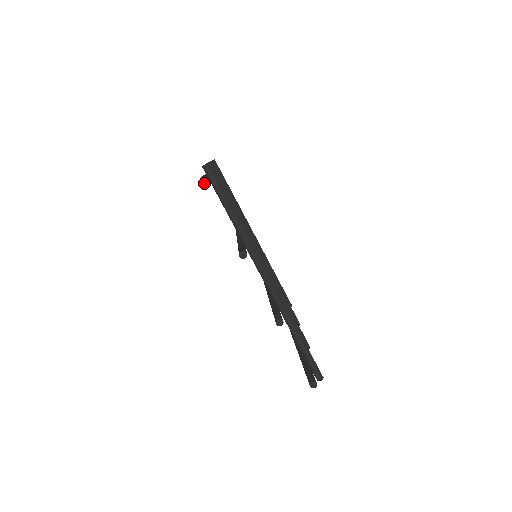
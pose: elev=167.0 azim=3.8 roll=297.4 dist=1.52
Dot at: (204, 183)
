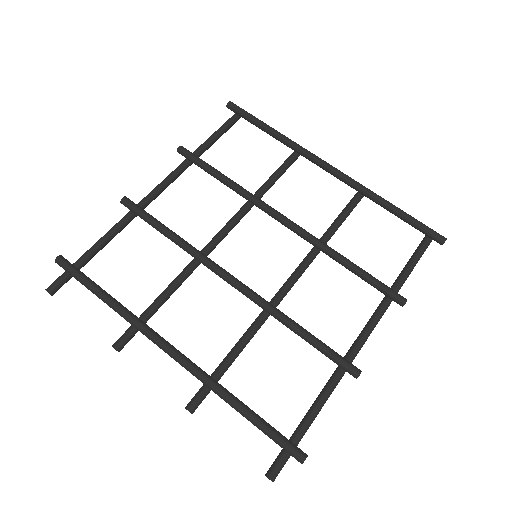
Dot at: (50, 294)
